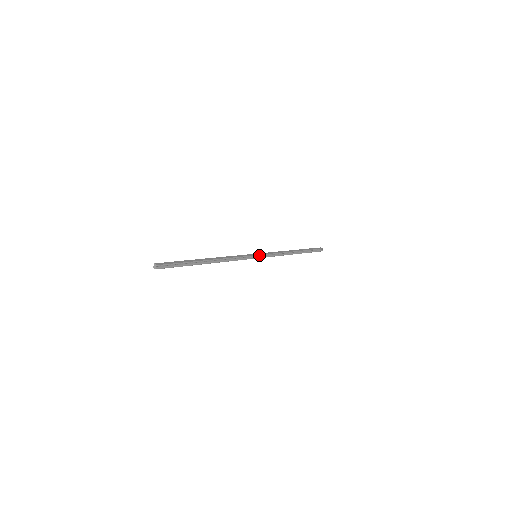
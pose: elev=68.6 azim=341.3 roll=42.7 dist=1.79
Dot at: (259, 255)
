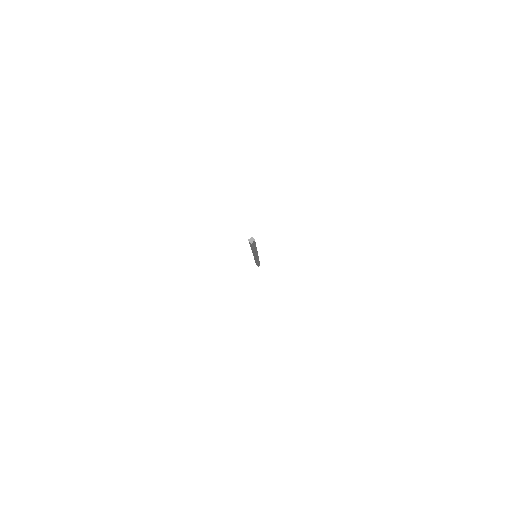
Dot at: (258, 256)
